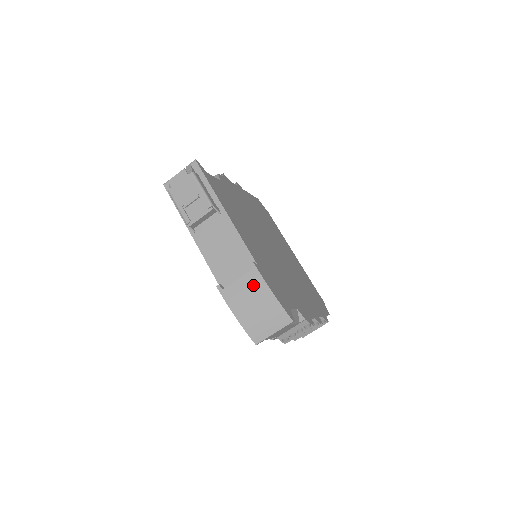
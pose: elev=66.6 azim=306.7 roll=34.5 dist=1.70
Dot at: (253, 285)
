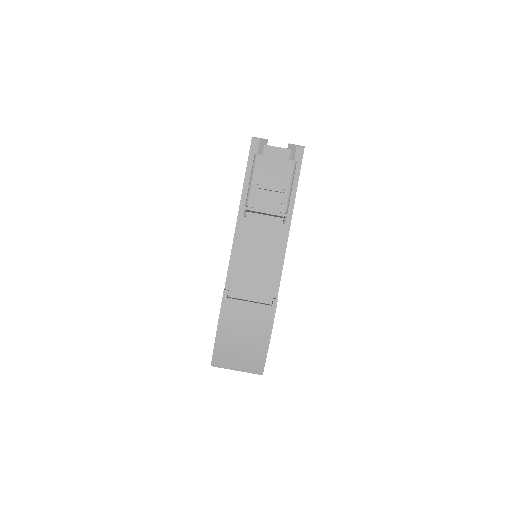
Dot at: (259, 320)
